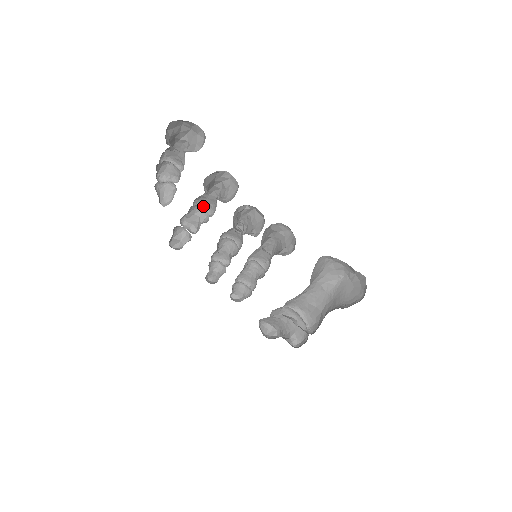
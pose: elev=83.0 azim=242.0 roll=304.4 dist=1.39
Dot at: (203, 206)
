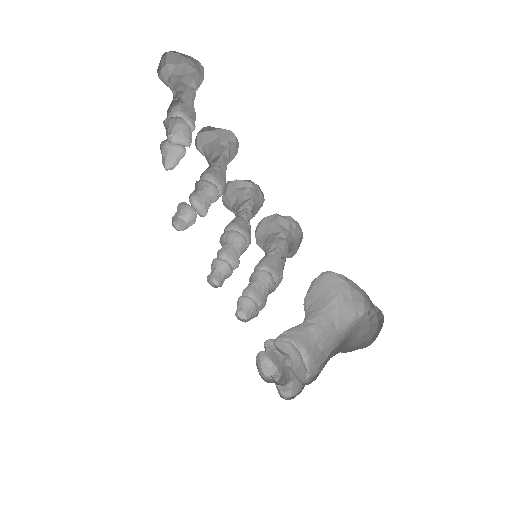
Dot at: (216, 184)
